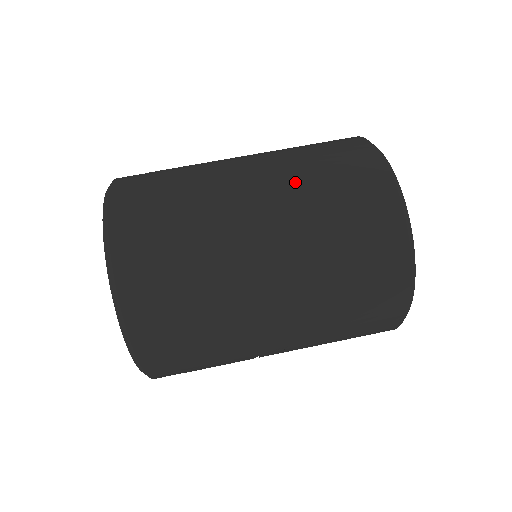
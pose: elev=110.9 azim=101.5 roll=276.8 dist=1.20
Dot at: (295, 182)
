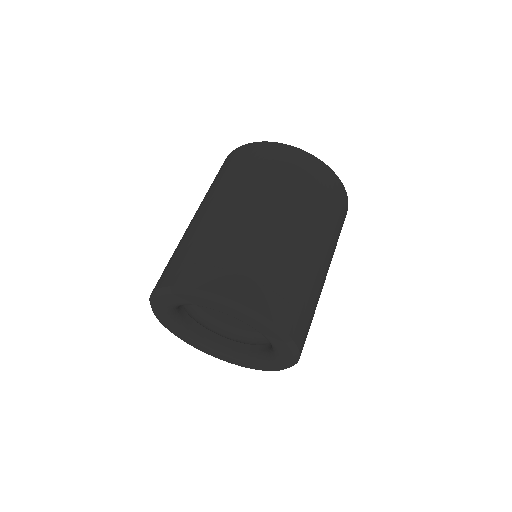
Dot at: (293, 199)
